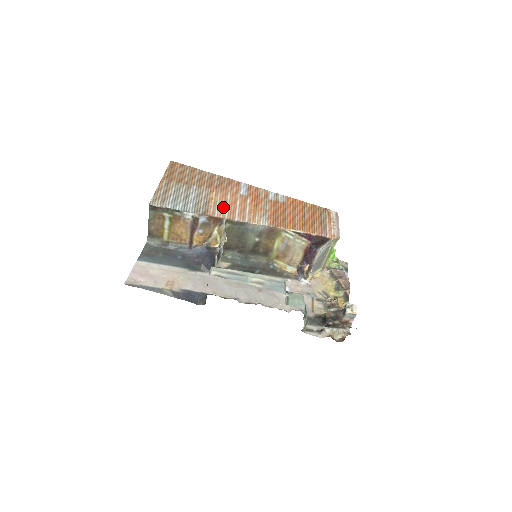
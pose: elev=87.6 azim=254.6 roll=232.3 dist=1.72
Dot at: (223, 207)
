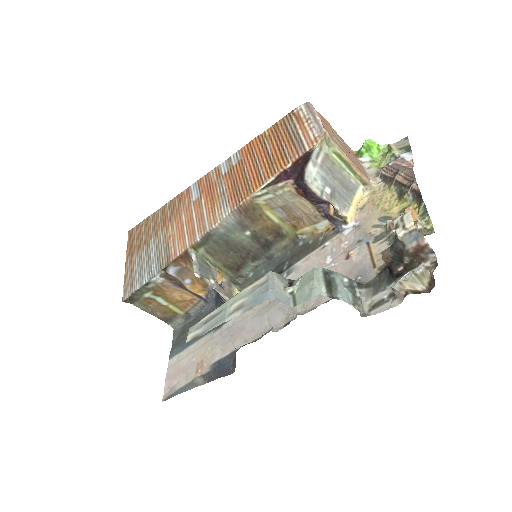
Dot at: (181, 236)
